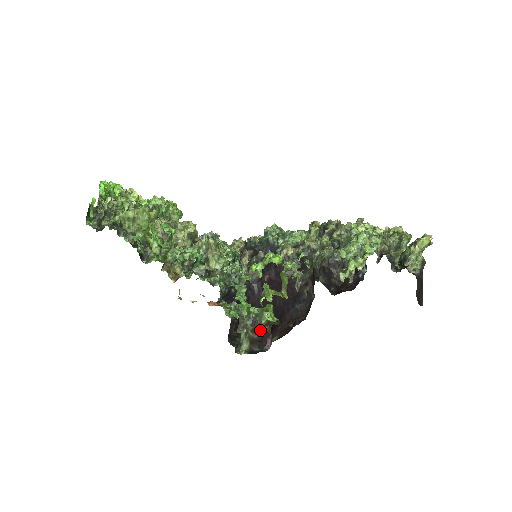
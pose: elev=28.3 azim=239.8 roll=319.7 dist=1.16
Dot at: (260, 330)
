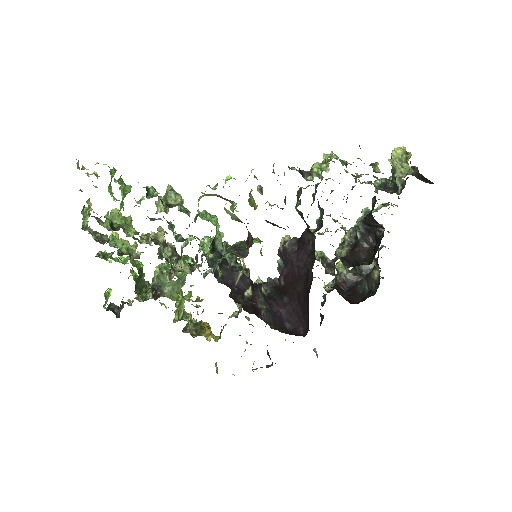
Dot at: (247, 252)
